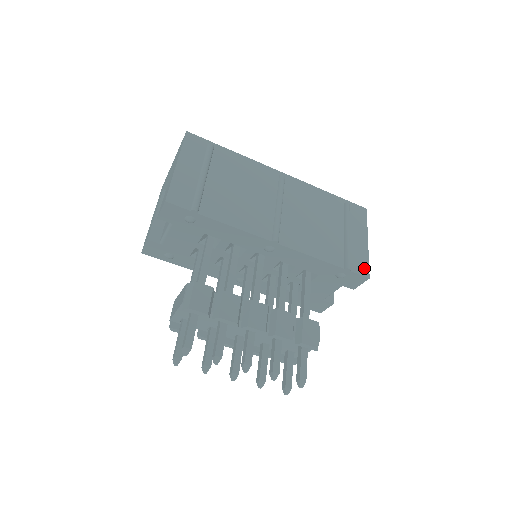
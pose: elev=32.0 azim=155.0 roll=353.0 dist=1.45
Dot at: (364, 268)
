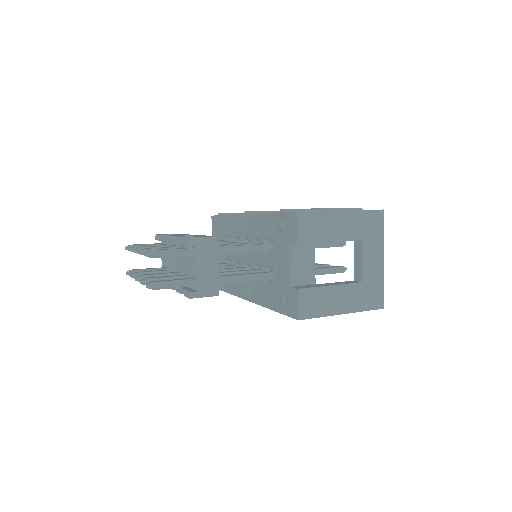
Dot at: occluded
